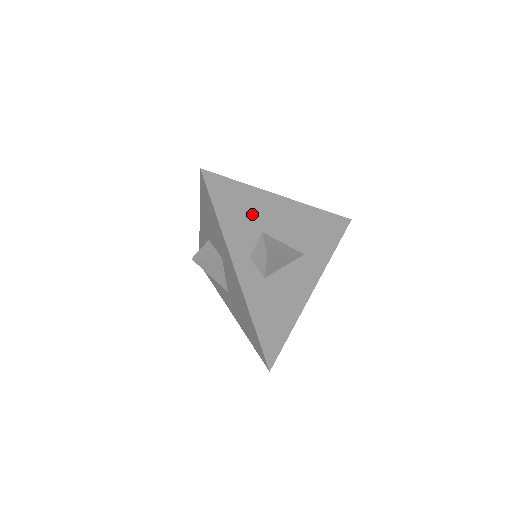
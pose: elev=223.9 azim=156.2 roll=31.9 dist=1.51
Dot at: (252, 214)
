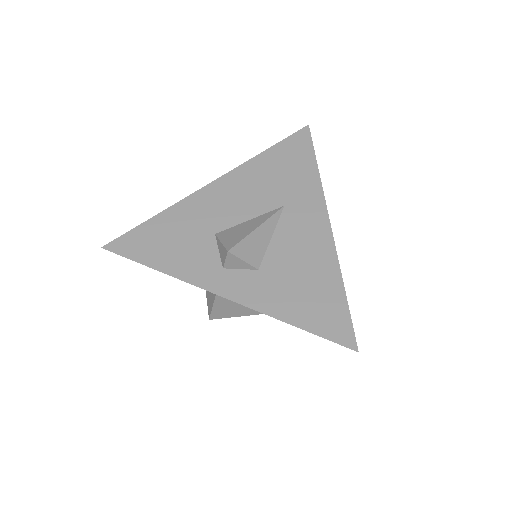
Dot at: (189, 230)
